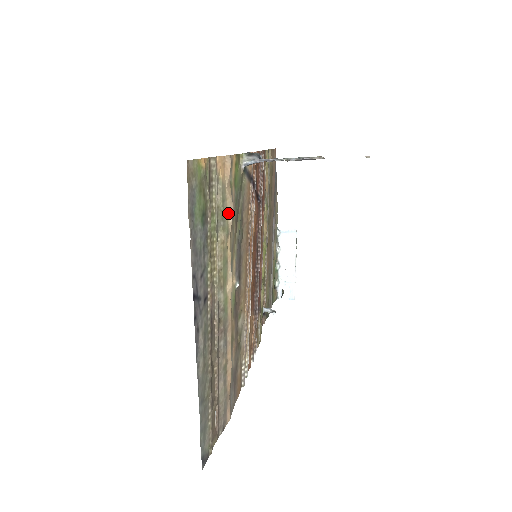
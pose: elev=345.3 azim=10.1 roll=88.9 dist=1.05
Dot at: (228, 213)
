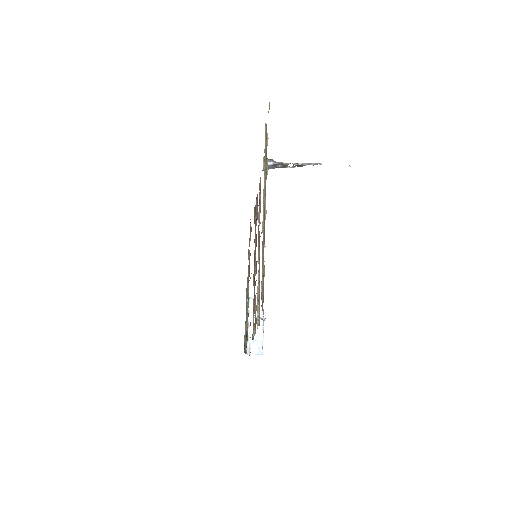
Dot at: (267, 164)
